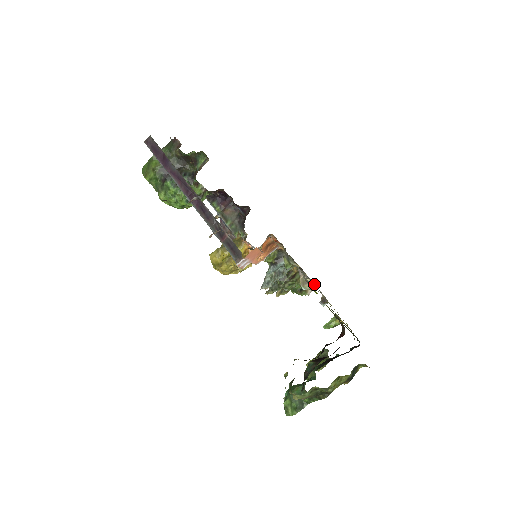
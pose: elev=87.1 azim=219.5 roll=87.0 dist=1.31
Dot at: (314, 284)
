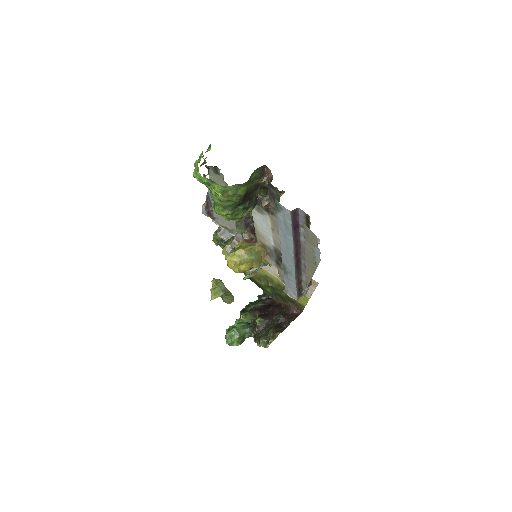
Dot at: occluded
